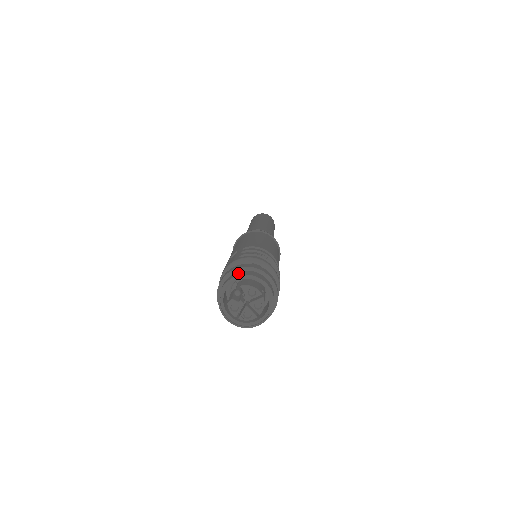
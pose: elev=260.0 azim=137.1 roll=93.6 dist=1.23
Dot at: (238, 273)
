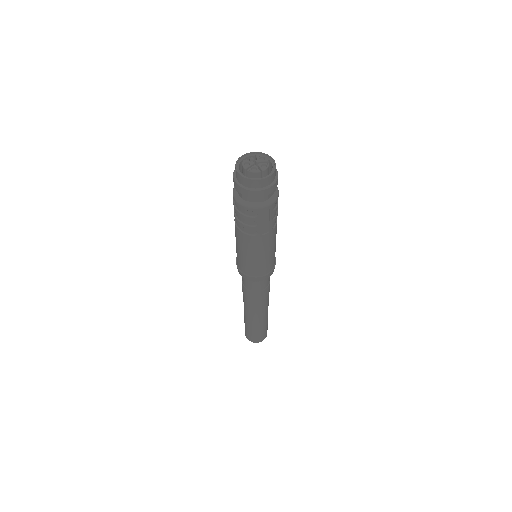
Dot at: occluded
